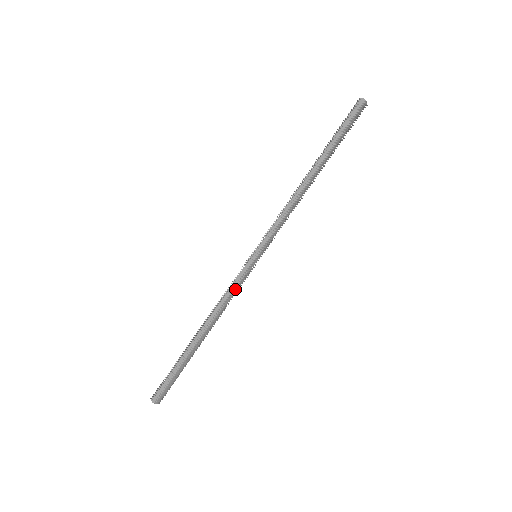
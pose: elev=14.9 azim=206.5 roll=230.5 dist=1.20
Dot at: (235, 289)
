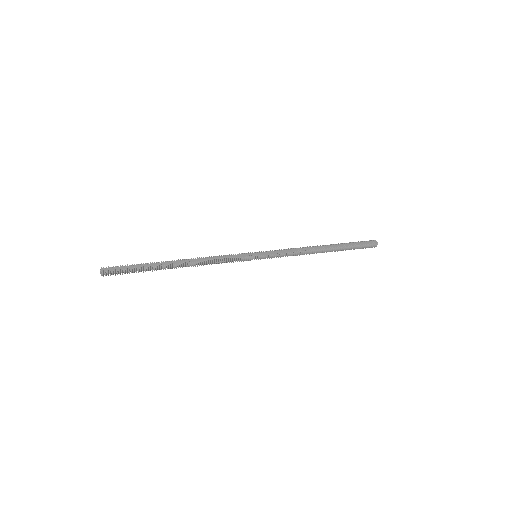
Dot at: (228, 259)
